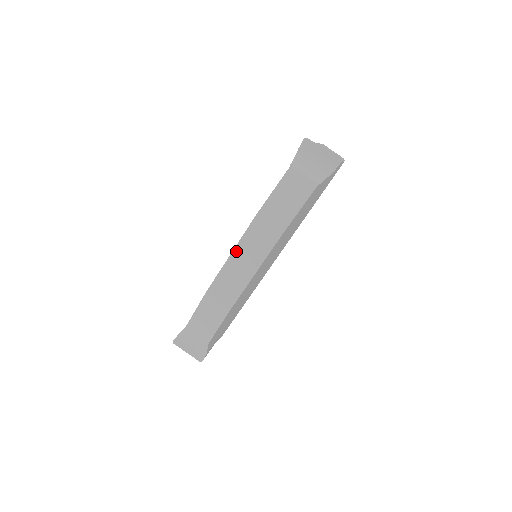
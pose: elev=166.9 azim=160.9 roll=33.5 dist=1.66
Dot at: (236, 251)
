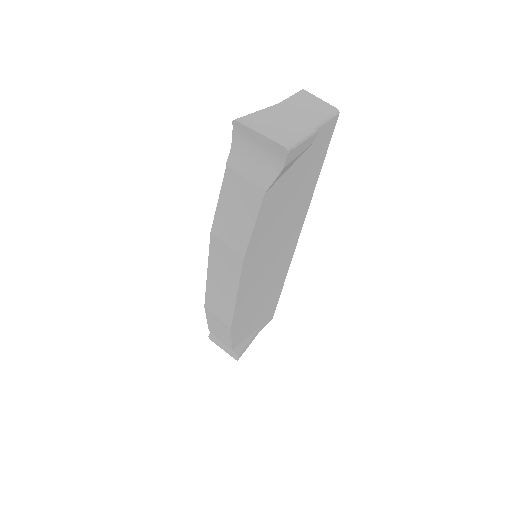
Dot at: (210, 270)
